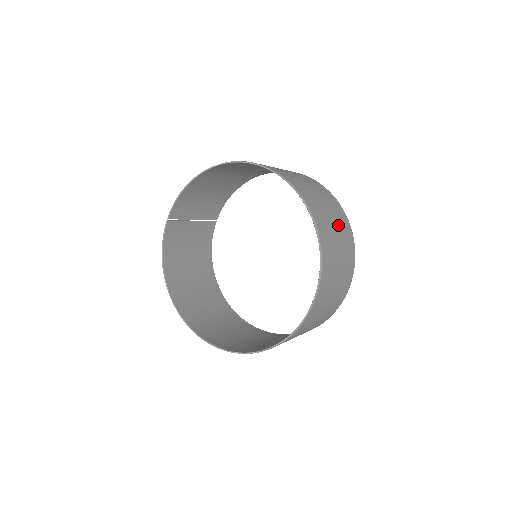
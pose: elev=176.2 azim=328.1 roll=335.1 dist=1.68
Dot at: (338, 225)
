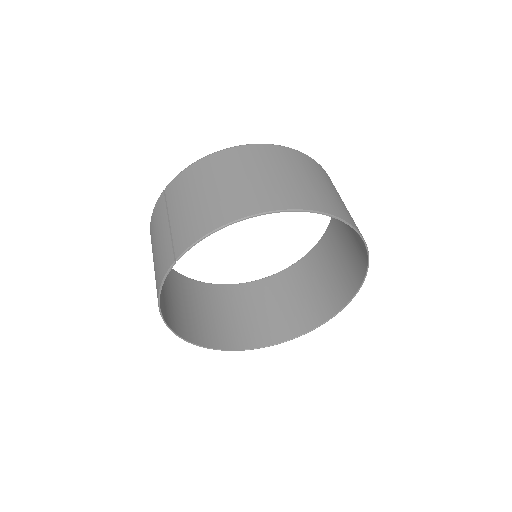
Dot at: occluded
